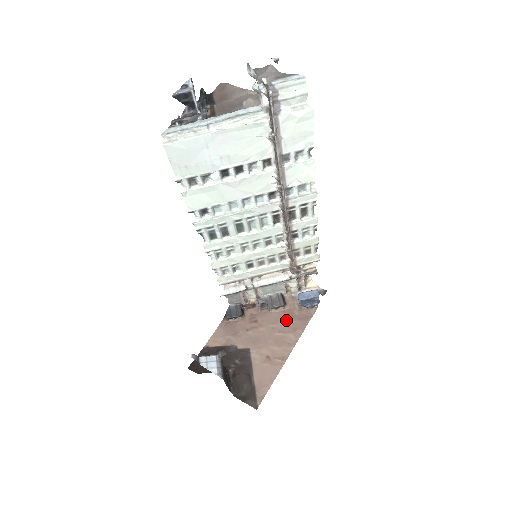
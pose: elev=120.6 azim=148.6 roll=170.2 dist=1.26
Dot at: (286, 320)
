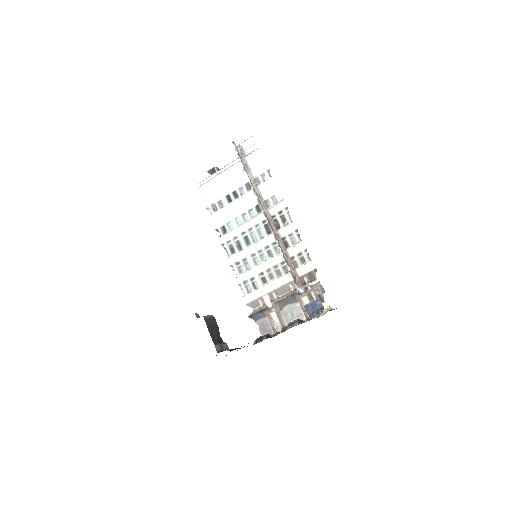
Dot at: occluded
